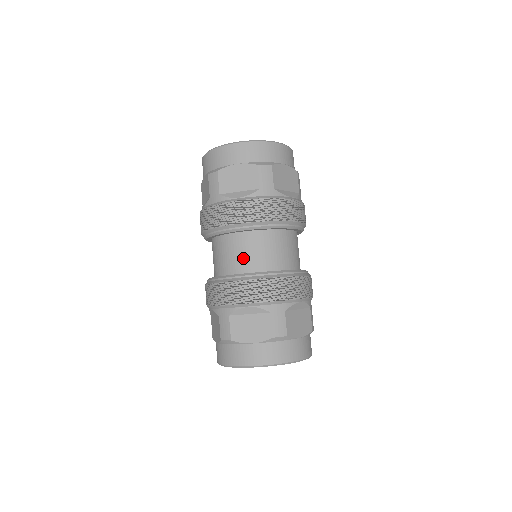
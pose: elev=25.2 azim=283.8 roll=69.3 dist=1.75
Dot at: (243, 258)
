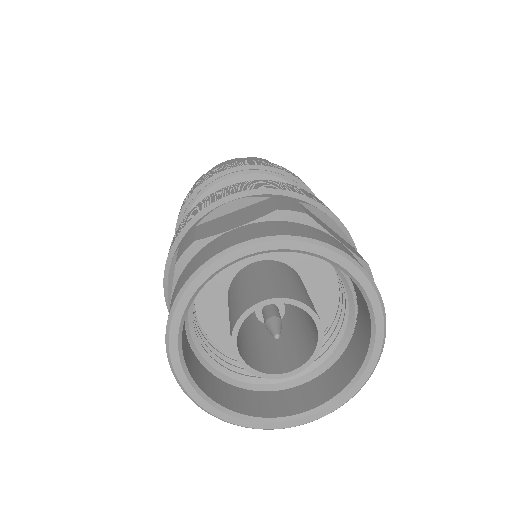
Dot at: occluded
